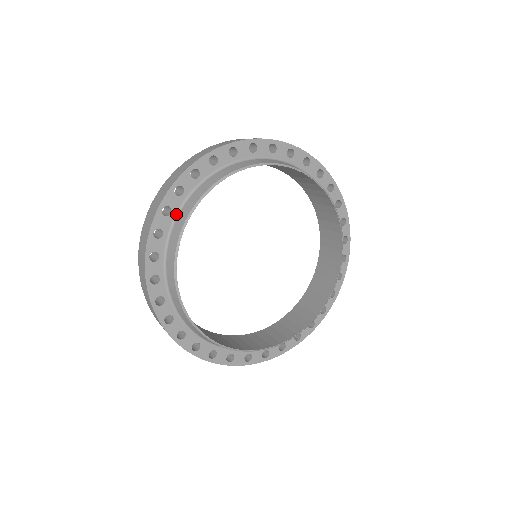
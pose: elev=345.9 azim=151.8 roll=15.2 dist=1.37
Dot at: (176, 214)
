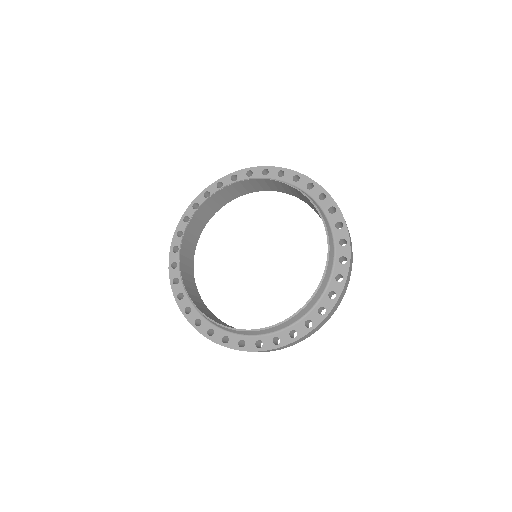
Dot at: occluded
